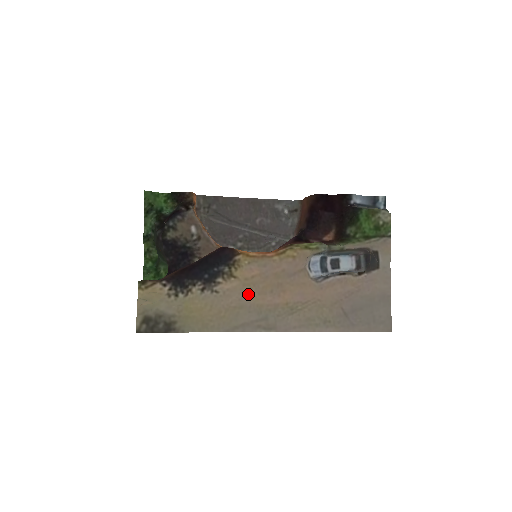
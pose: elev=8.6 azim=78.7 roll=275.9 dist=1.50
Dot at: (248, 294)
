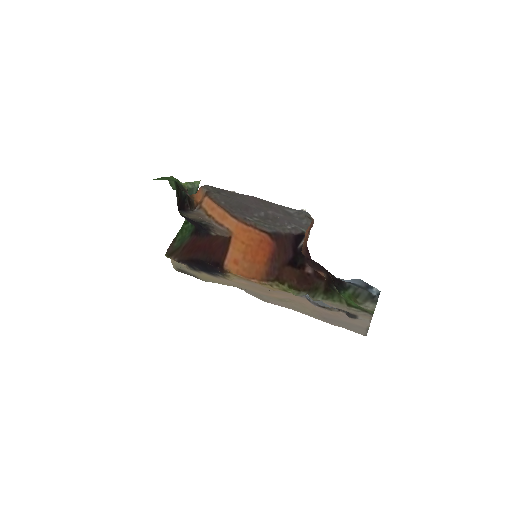
Dot at: (243, 286)
